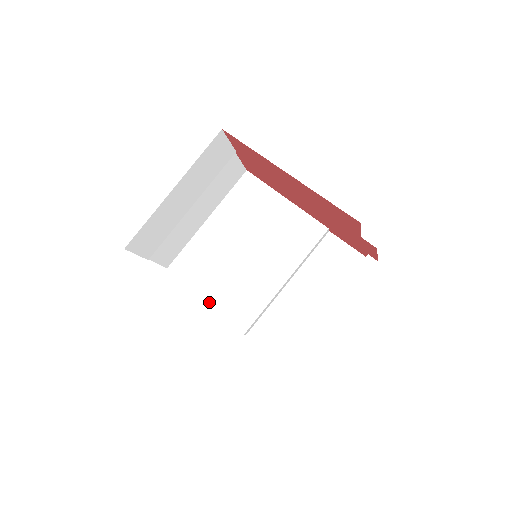
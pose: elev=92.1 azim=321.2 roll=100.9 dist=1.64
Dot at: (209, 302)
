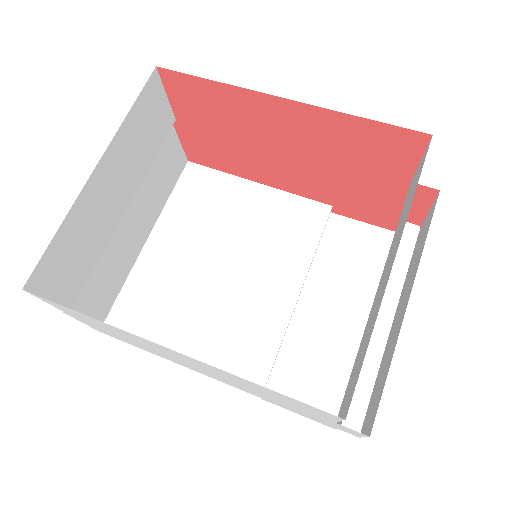
Dot at: occluded
